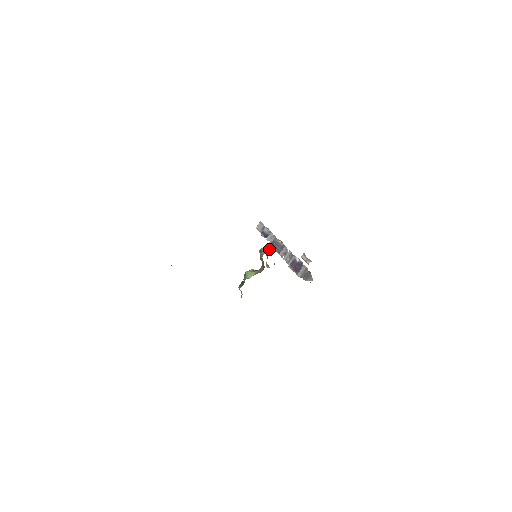
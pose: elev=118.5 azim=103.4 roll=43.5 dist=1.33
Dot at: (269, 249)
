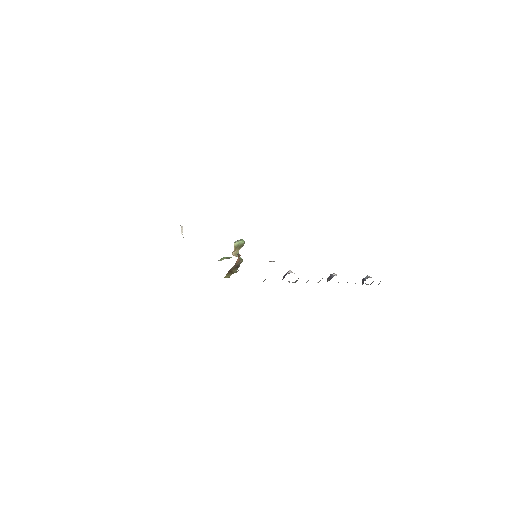
Dot at: (243, 242)
